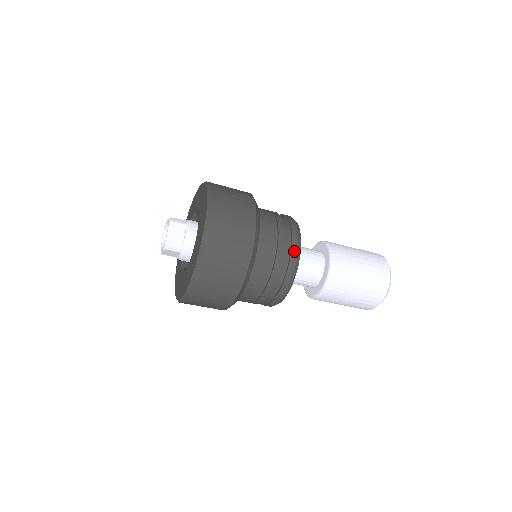
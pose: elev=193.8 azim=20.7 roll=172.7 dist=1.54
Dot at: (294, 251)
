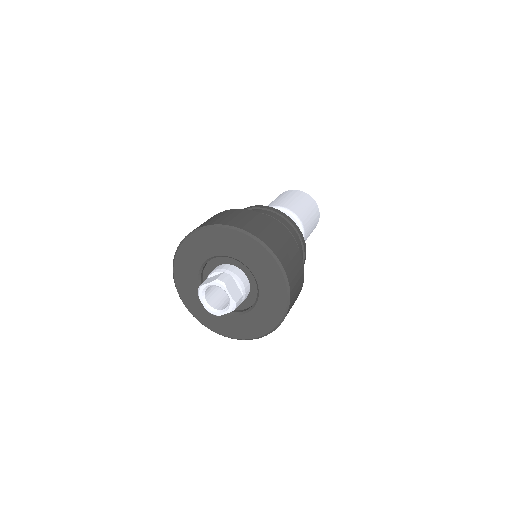
Dot at: (301, 235)
